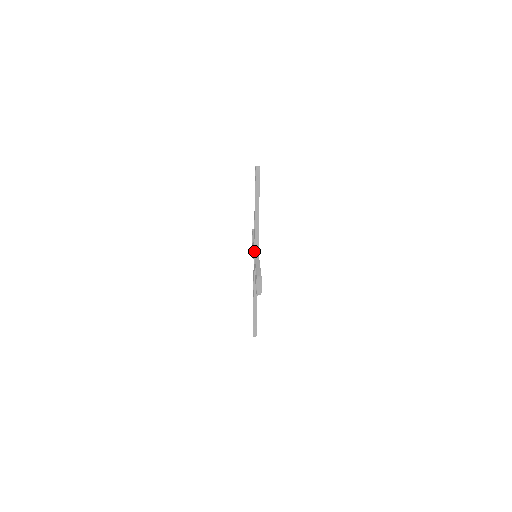
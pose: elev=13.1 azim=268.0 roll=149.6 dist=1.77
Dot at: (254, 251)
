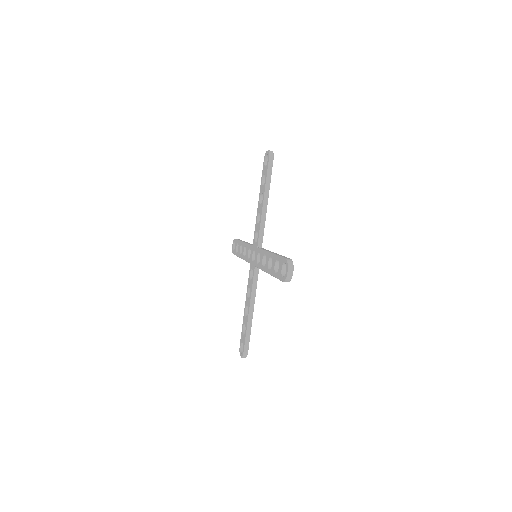
Dot at: (258, 247)
